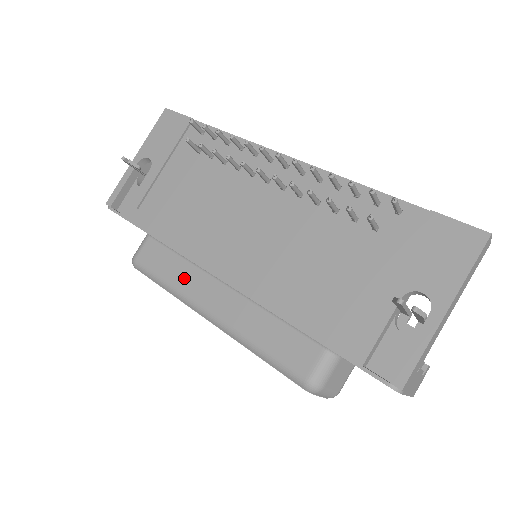
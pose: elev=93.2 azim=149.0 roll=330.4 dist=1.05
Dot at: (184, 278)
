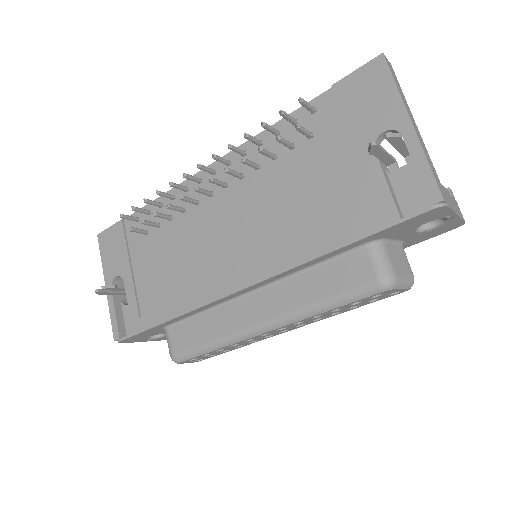
Dot at: (220, 324)
